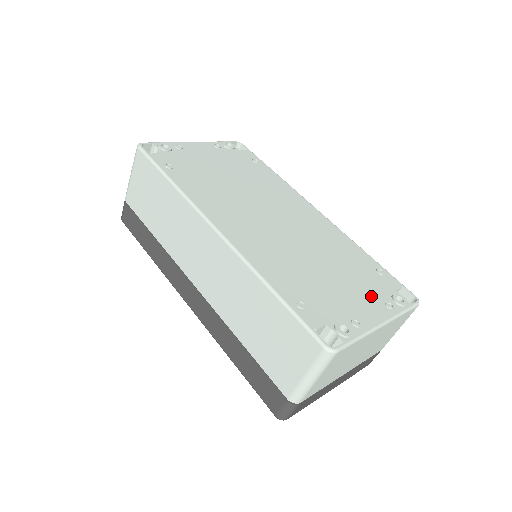
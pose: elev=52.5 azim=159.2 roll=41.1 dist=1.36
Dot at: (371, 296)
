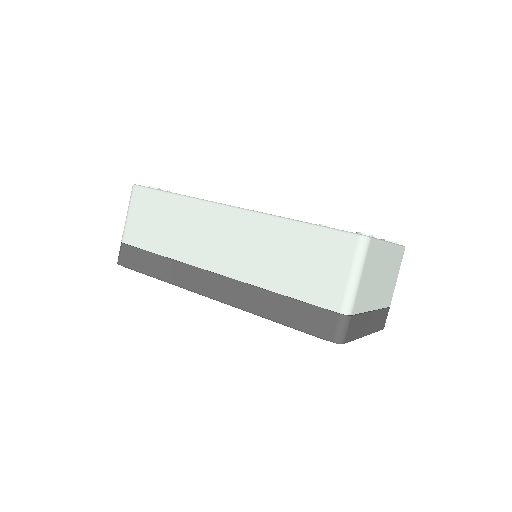
Dot at: occluded
